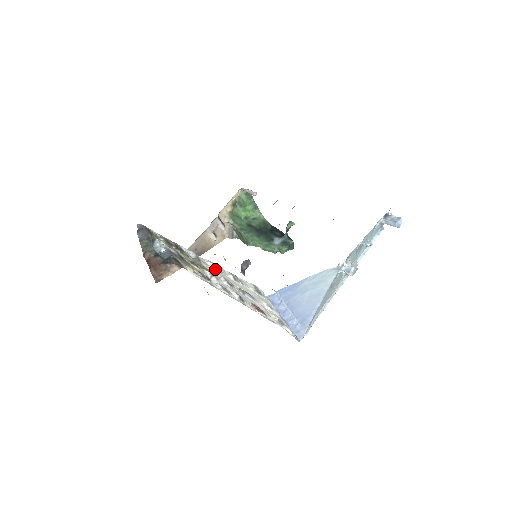
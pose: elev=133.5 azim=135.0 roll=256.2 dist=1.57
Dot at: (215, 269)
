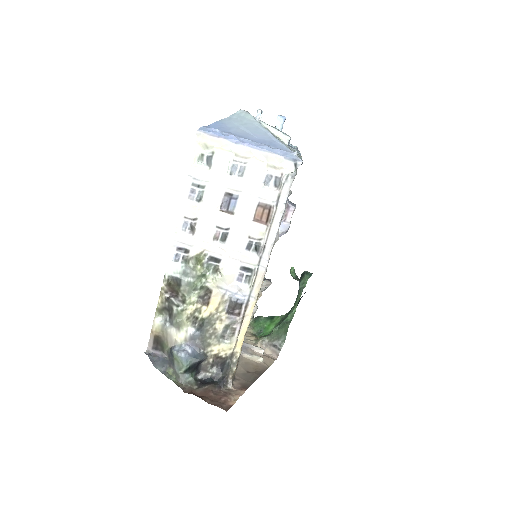
Dot at: (194, 233)
